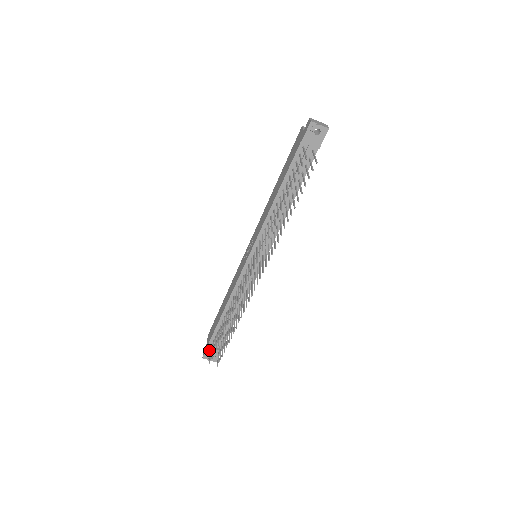
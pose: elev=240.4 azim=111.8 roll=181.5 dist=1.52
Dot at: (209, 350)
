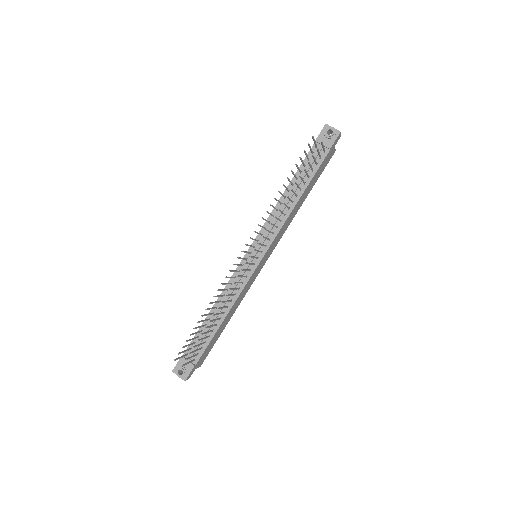
Dot at: (182, 361)
